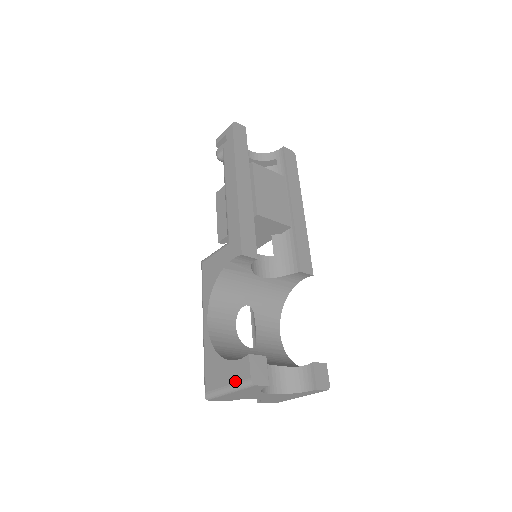
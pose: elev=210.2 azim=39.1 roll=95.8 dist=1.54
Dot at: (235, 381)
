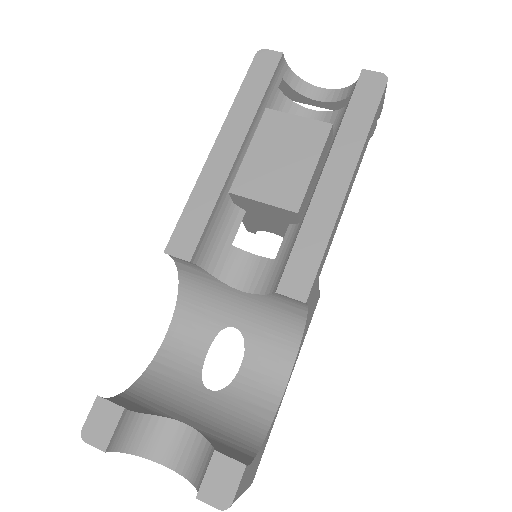
Dot at: occluded
